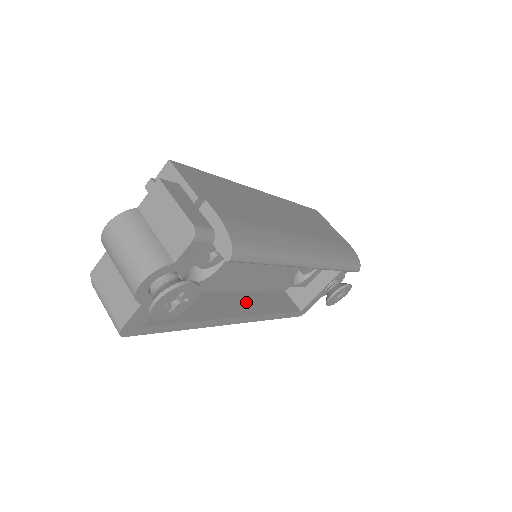
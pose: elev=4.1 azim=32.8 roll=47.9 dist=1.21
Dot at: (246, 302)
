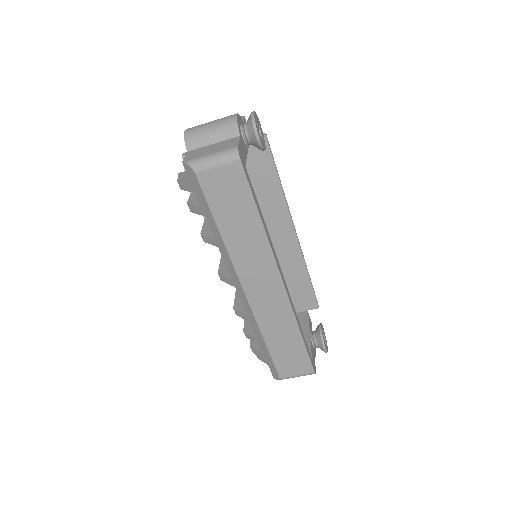
Dot at: occluded
